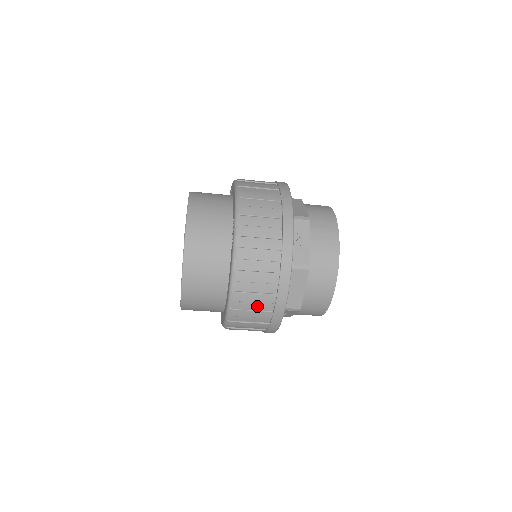
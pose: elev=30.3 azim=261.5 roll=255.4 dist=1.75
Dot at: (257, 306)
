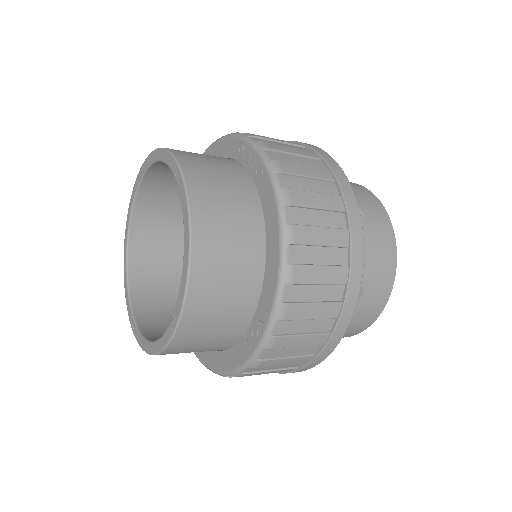
Dot at: occluded
